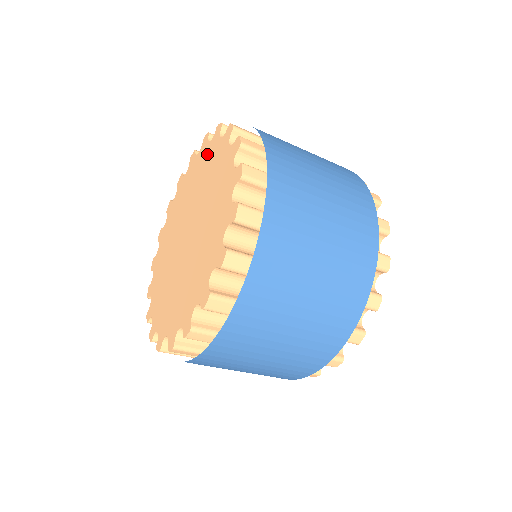
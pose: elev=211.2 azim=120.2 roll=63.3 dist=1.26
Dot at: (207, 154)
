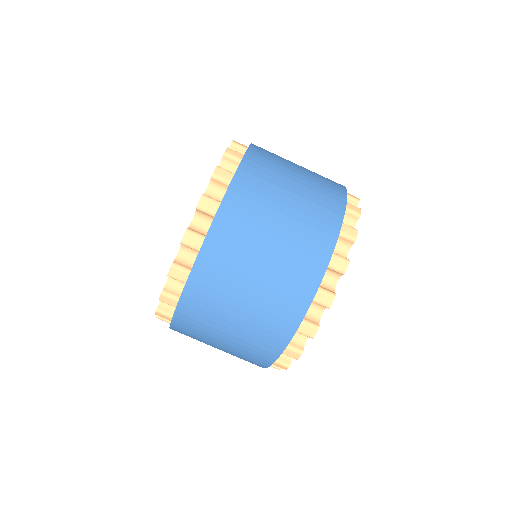
Dot at: occluded
